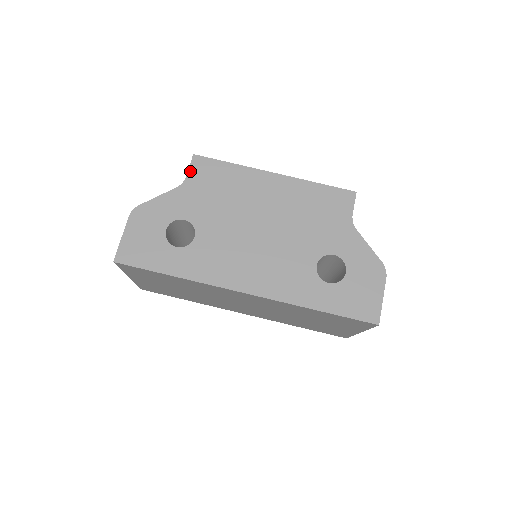
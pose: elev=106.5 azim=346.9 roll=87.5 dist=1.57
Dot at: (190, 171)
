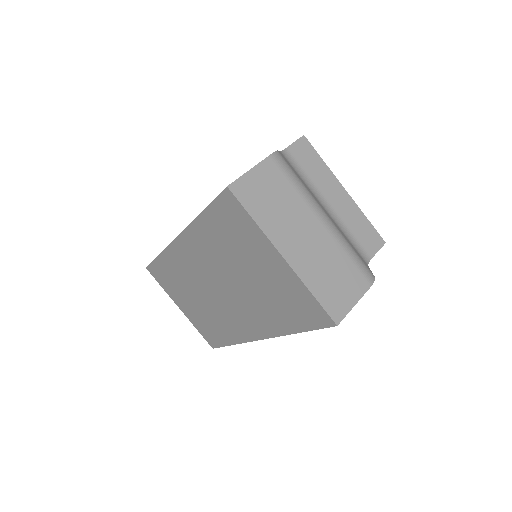
Dot at: occluded
